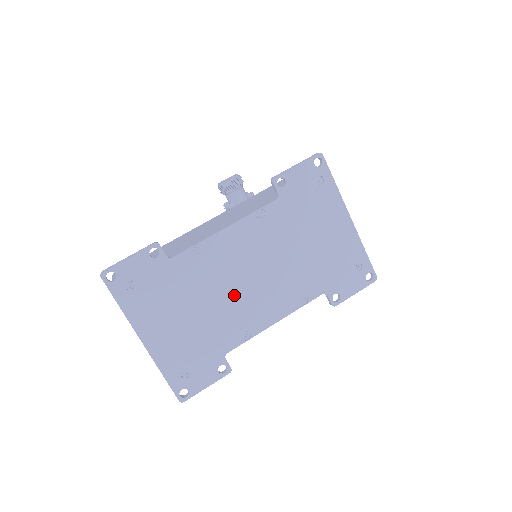
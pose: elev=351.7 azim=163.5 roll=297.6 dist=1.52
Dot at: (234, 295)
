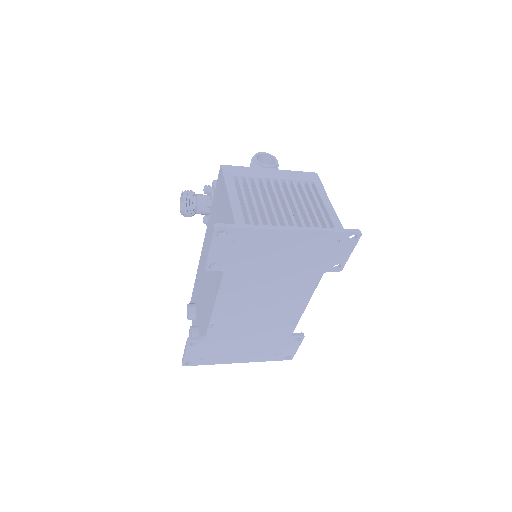
Dot at: (262, 320)
